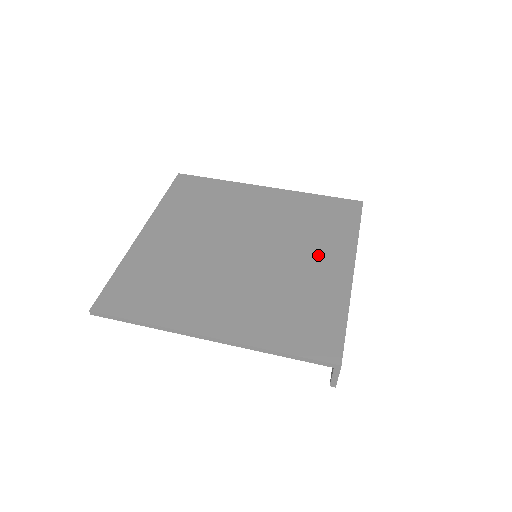
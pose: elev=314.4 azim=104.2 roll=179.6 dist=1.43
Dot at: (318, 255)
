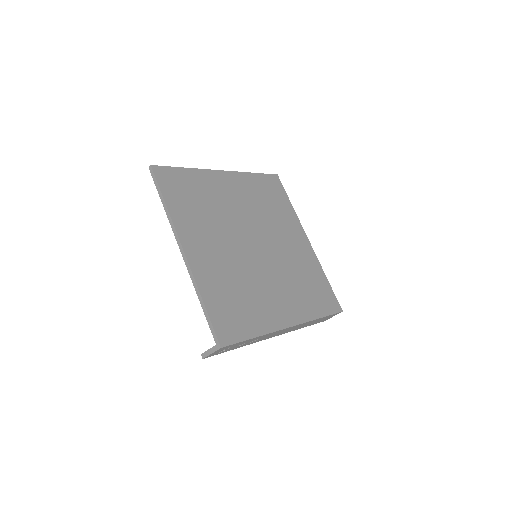
Dot at: (284, 297)
